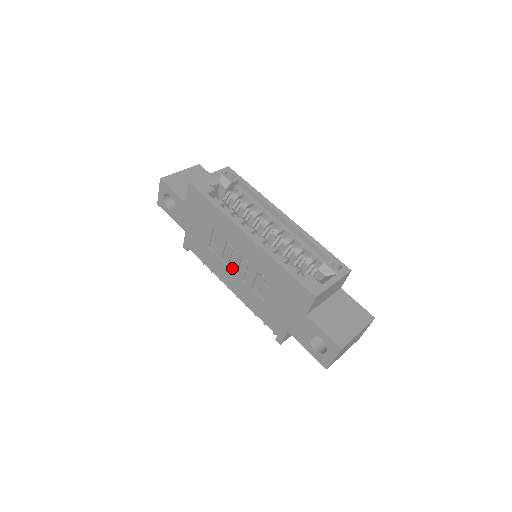
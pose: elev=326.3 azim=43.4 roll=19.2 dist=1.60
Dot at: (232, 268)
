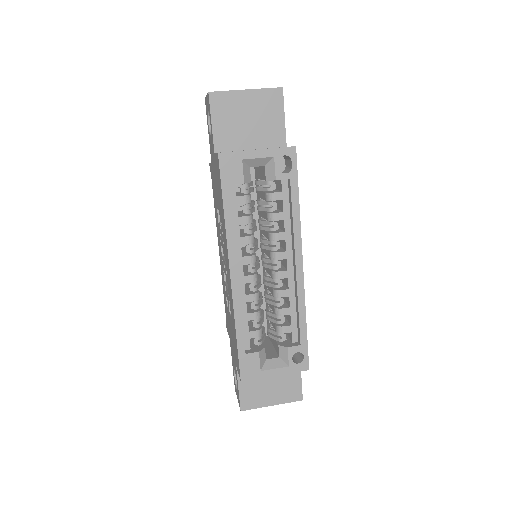
Dot at: (223, 250)
